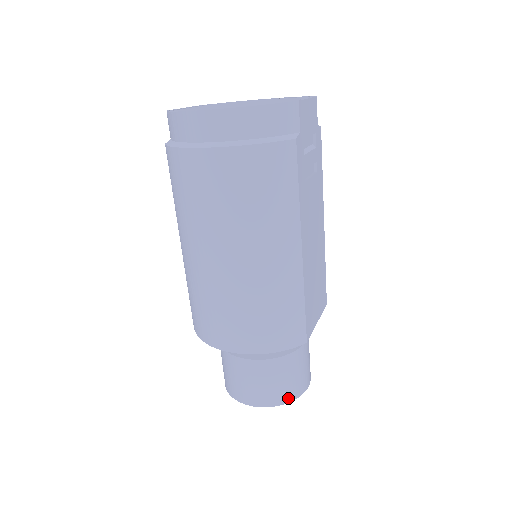
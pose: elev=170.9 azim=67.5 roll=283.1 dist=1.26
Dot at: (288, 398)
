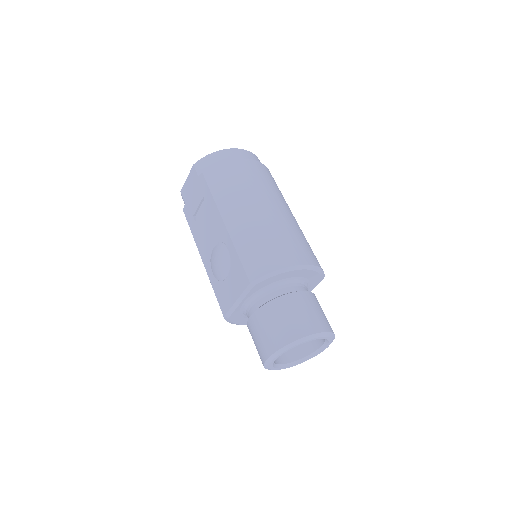
Dot at: occluded
